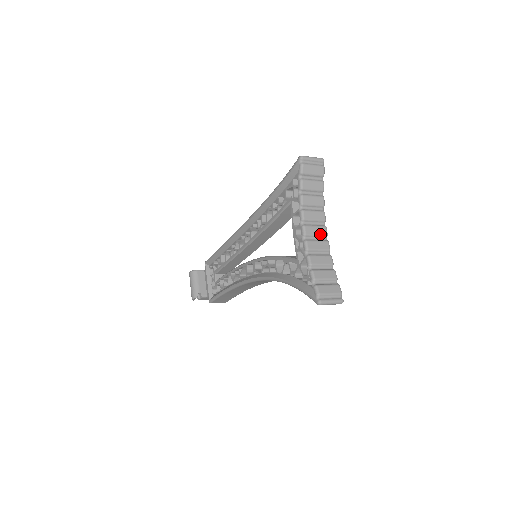
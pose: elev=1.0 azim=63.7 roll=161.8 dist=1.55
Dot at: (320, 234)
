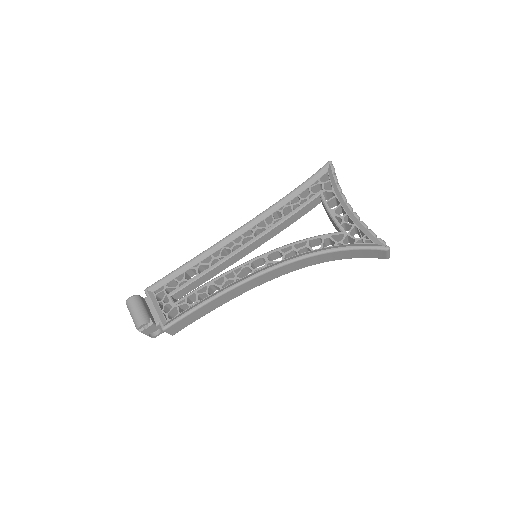
Dot at: occluded
